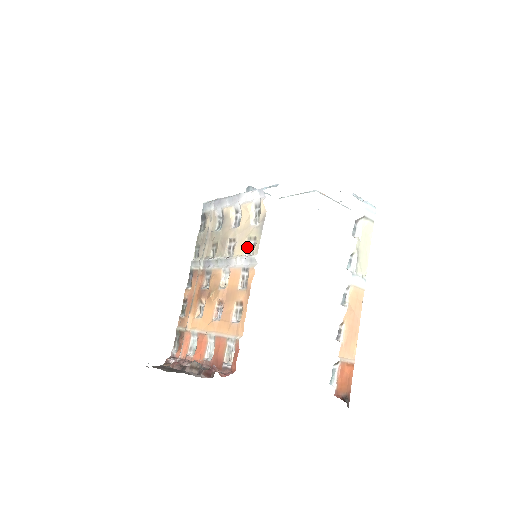
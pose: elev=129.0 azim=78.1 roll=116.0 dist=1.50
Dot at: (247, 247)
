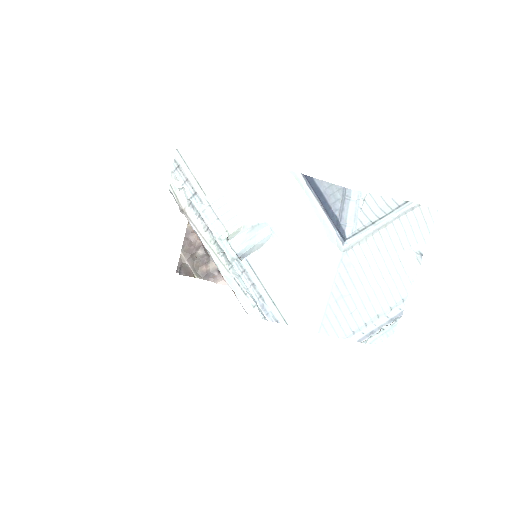
Dot at: occluded
